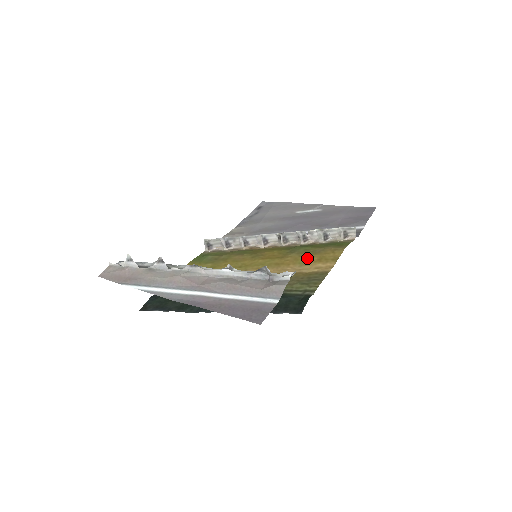
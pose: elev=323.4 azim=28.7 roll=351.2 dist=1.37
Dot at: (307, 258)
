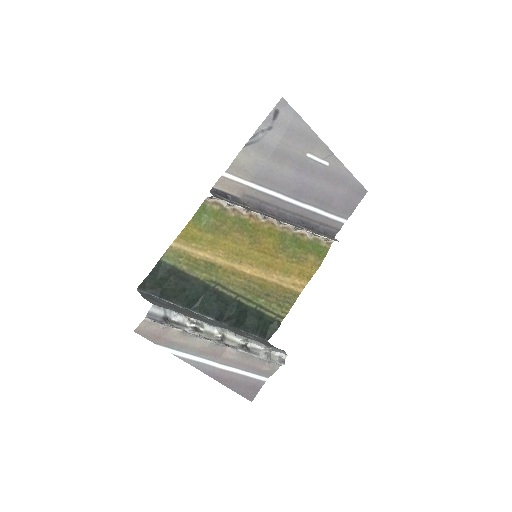
Dot at: (292, 268)
